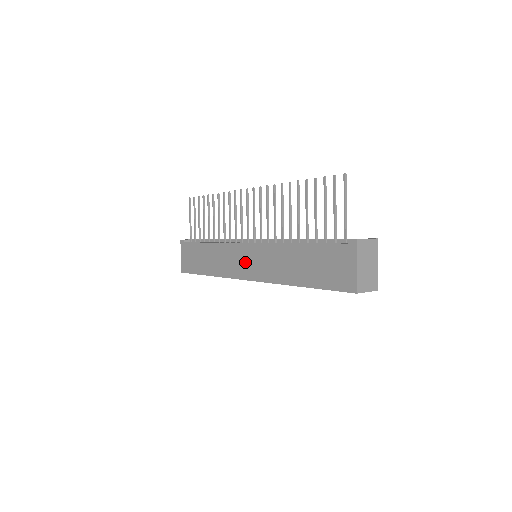
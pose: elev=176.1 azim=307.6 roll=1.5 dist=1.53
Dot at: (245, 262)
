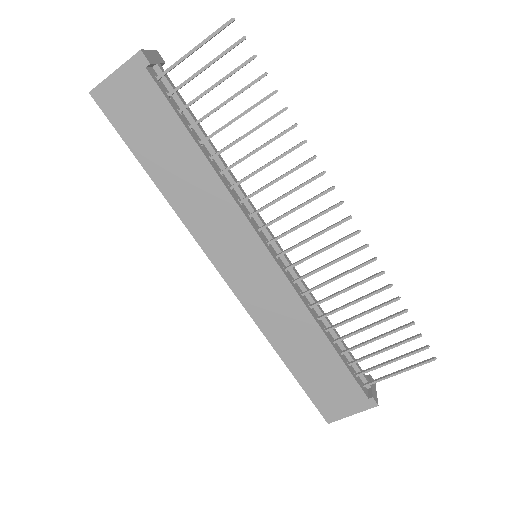
Dot at: (244, 264)
